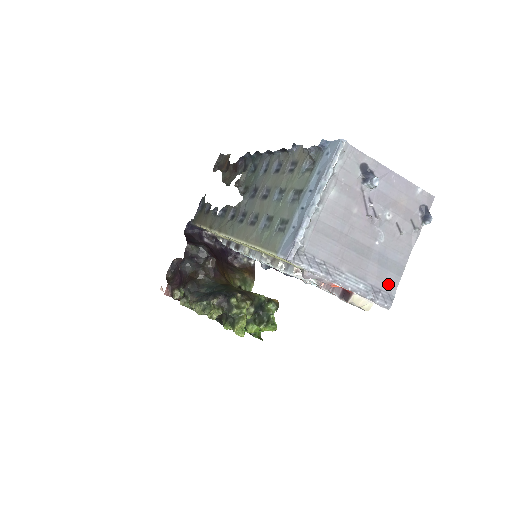
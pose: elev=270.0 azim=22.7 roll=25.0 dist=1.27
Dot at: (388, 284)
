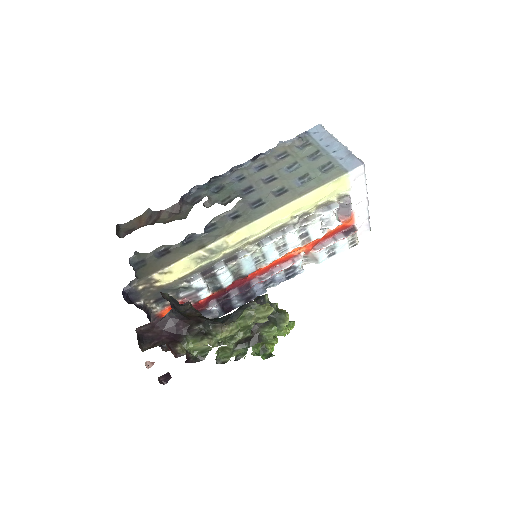
Dot at: occluded
